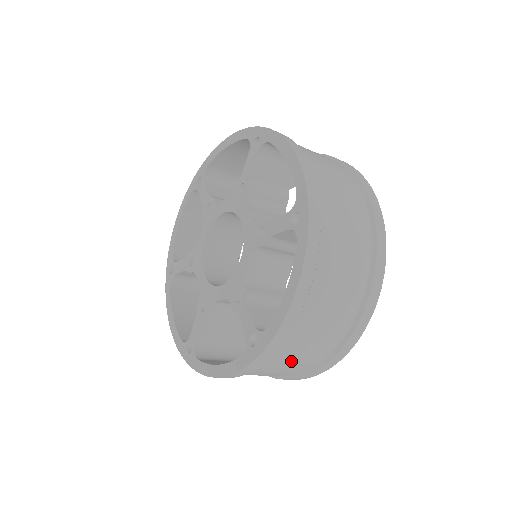
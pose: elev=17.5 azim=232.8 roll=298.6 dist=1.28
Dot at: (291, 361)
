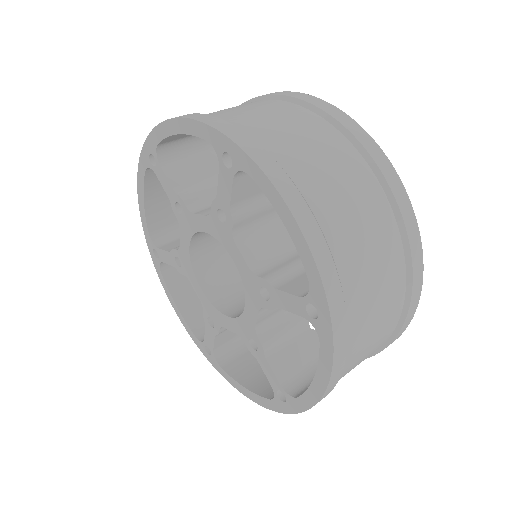
Dot at: occluded
